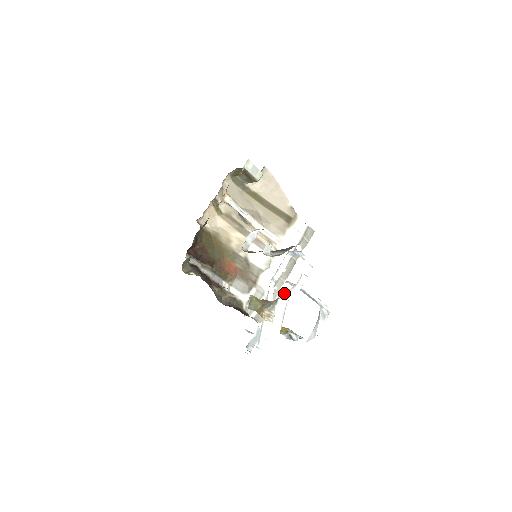
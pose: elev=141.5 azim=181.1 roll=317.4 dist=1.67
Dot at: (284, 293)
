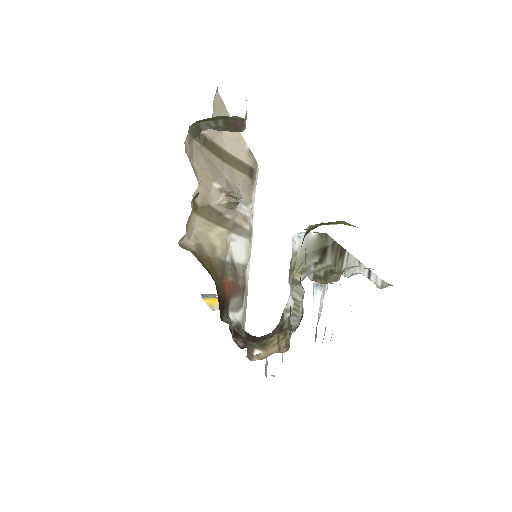
Dot at: occluded
